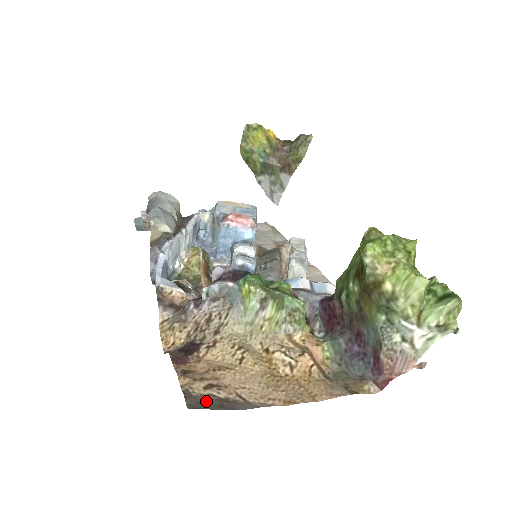
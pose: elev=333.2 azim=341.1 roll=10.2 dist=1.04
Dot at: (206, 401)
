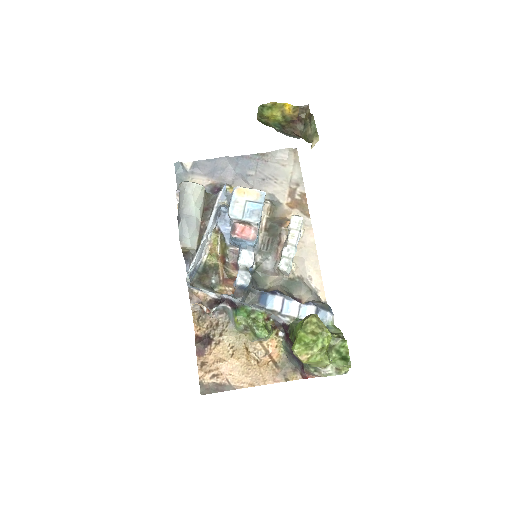
Dot at: (210, 387)
